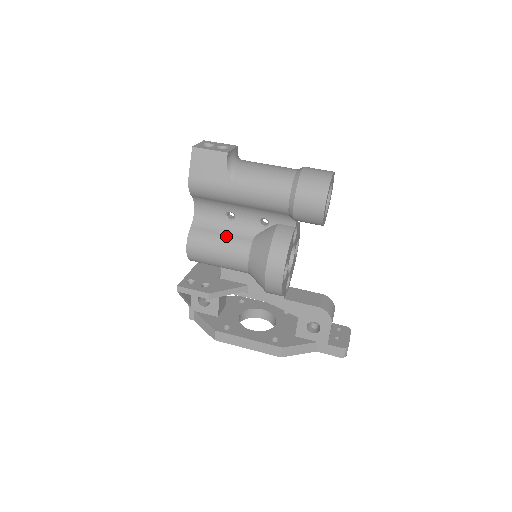
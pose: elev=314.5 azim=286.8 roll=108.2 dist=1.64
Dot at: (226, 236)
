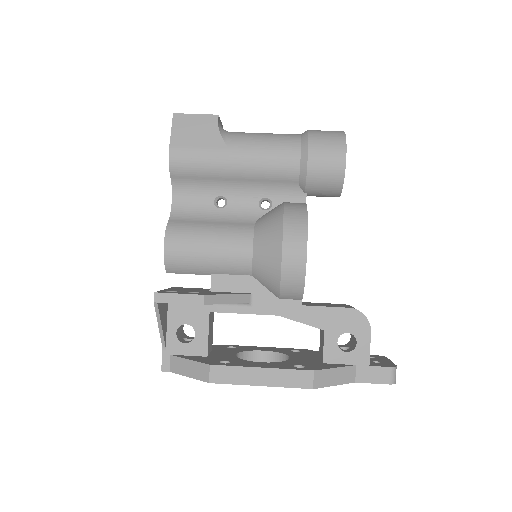
Dot at: (218, 224)
